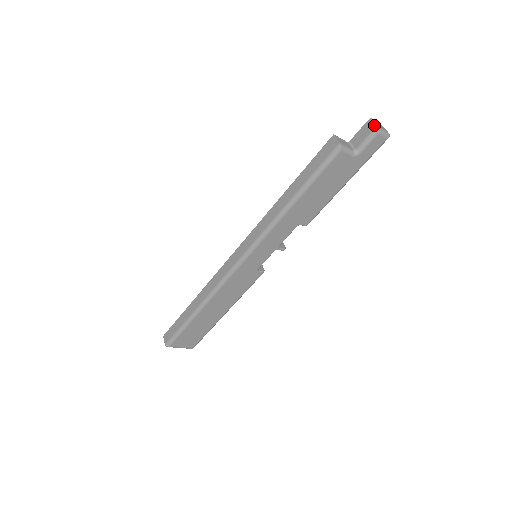
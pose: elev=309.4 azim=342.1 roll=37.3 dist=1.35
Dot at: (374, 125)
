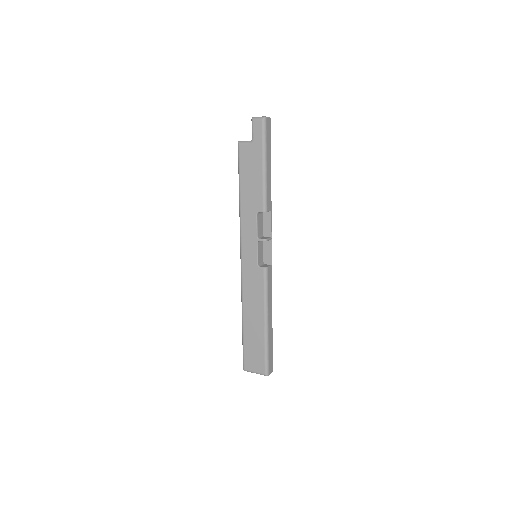
Dot at: occluded
